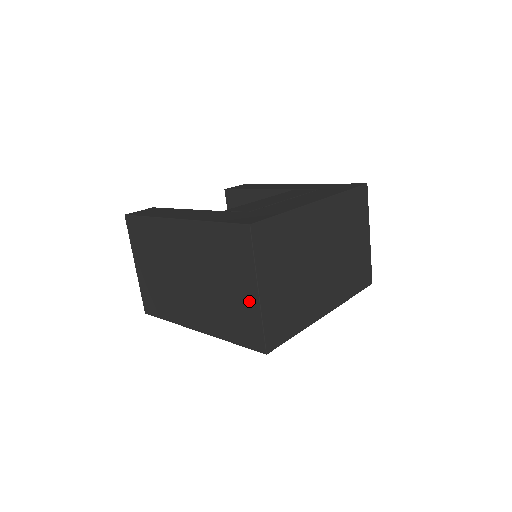
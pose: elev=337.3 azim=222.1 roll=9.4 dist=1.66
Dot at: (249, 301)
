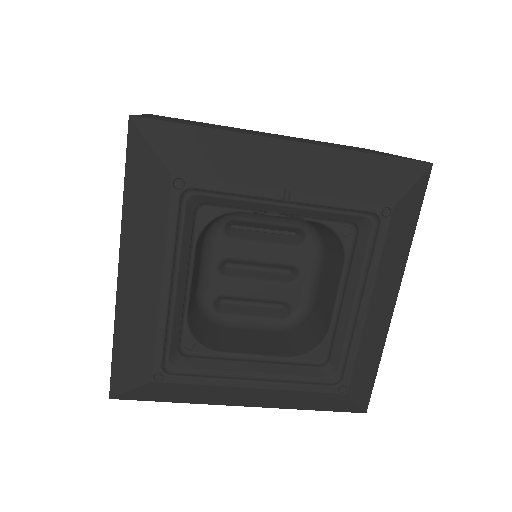
Dot at: occluded
